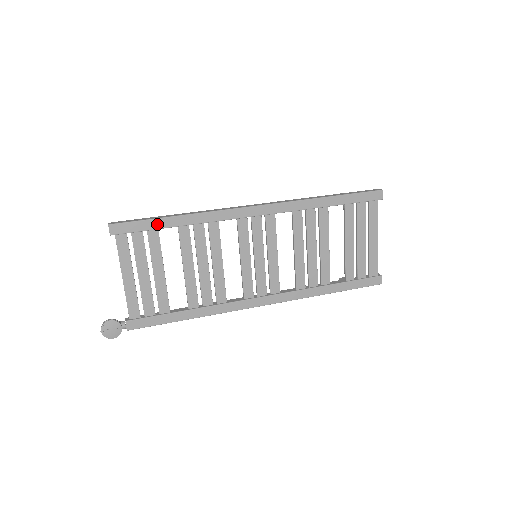
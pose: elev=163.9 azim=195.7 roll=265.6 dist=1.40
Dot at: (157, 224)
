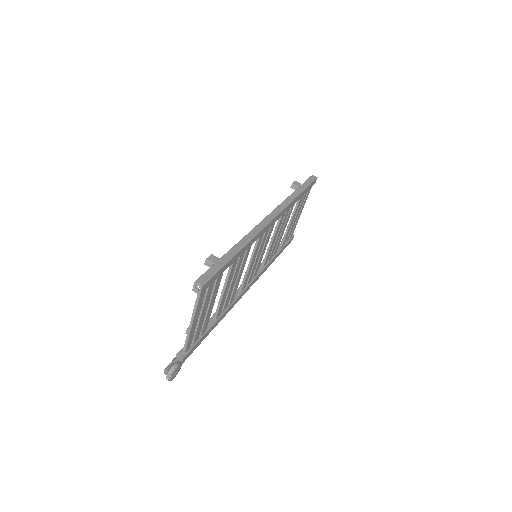
Dot at: (227, 266)
